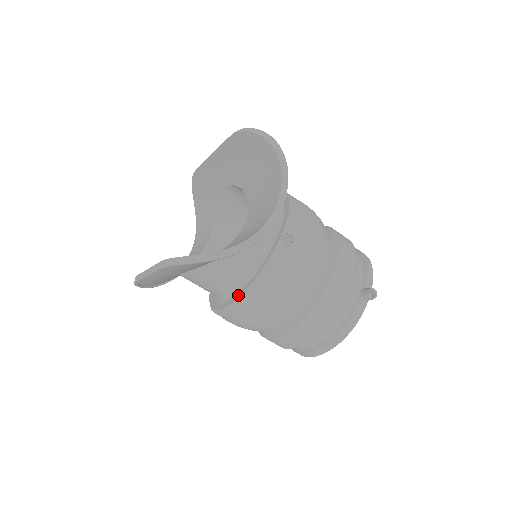
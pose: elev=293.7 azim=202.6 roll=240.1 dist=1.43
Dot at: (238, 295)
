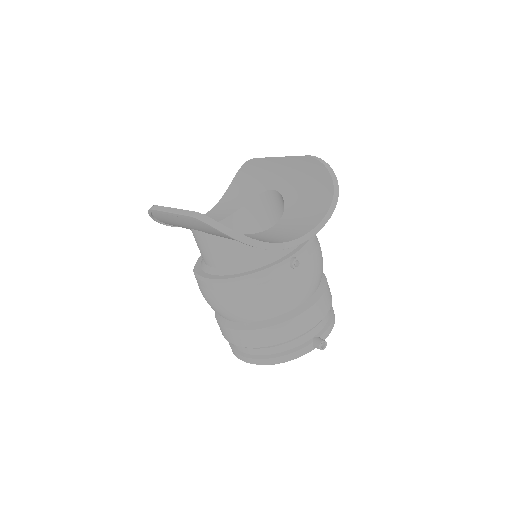
Dot at: (227, 276)
